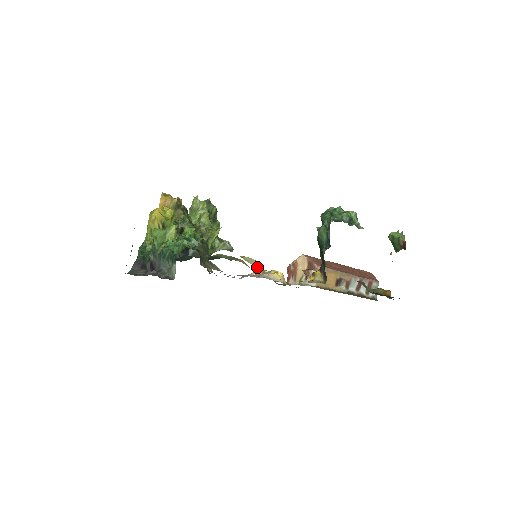
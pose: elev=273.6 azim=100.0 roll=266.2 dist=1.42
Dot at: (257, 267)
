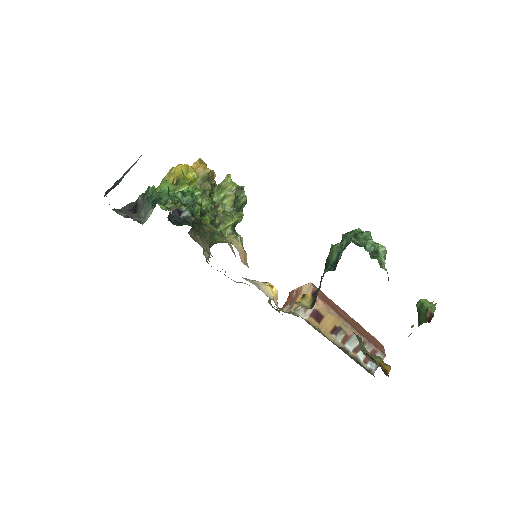
Dot at: (239, 253)
